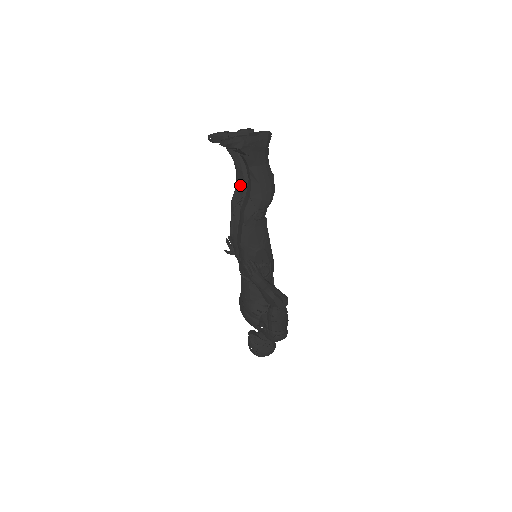
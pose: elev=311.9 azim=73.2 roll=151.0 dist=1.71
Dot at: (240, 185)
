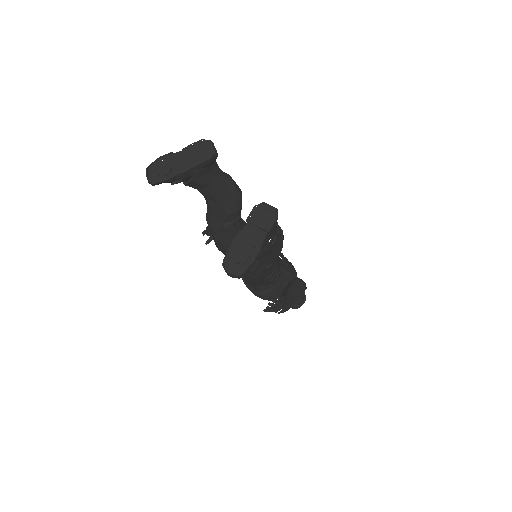
Dot at: (217, 212)
